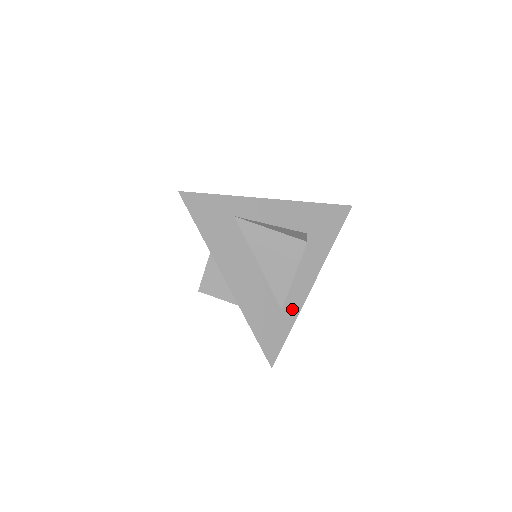
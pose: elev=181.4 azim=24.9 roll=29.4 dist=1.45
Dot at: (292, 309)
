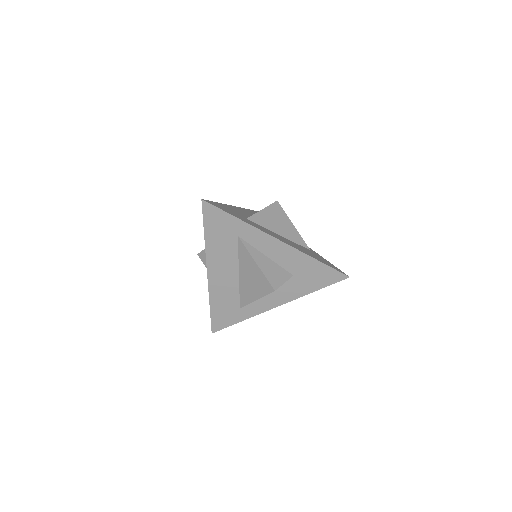
Dot at: (248, 312)
